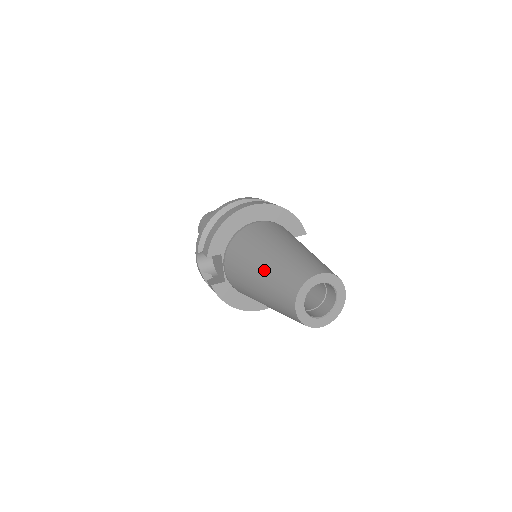
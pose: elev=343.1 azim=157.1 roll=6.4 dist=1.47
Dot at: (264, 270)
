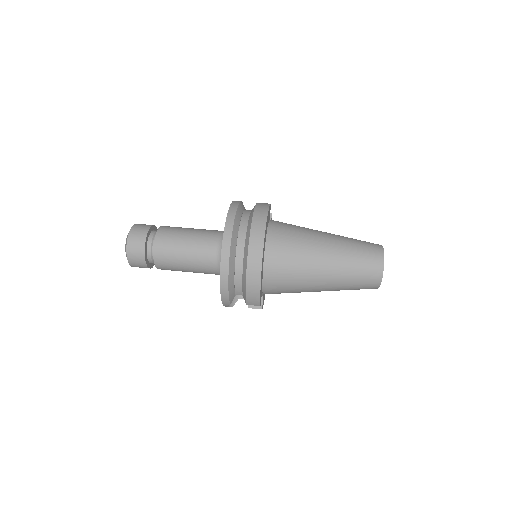
Dot at: (333, 284)
